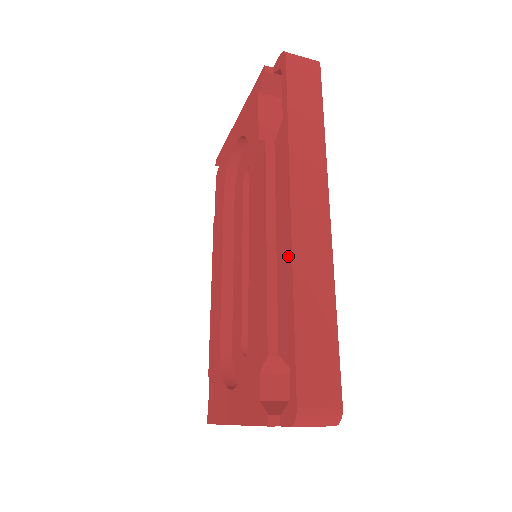
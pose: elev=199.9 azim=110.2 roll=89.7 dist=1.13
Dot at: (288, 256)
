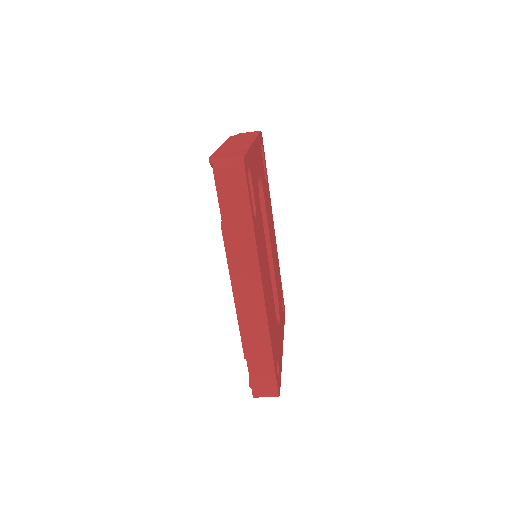
Dot at: (240, 321)
